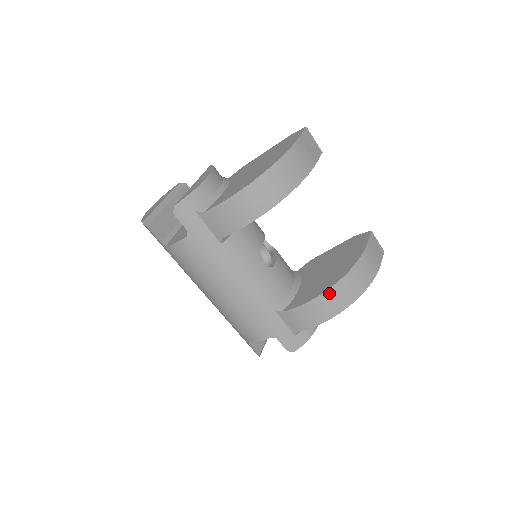
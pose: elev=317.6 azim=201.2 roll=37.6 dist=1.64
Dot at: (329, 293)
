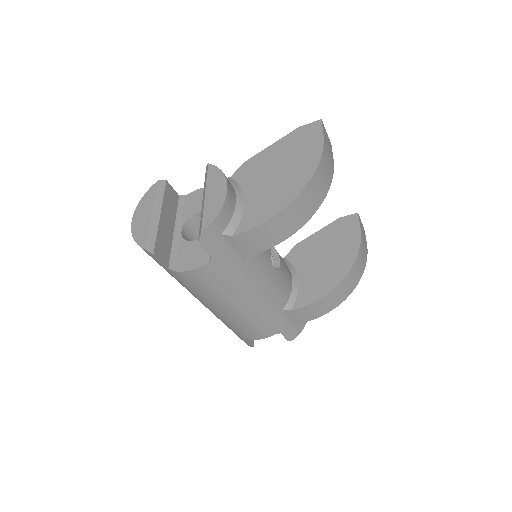
Dot at: (338, 287)
